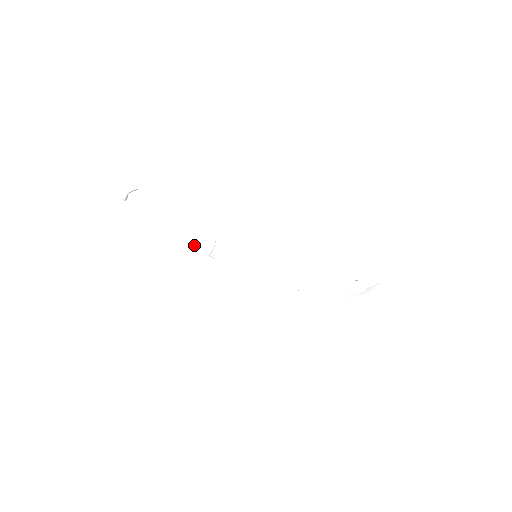
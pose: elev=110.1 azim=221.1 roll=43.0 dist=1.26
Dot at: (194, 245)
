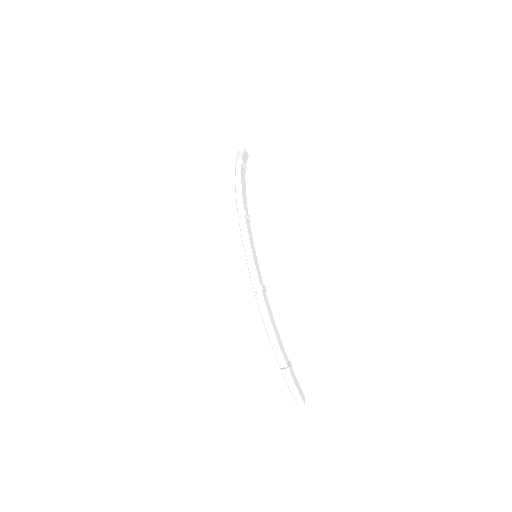
Dot at: (238, 203)
